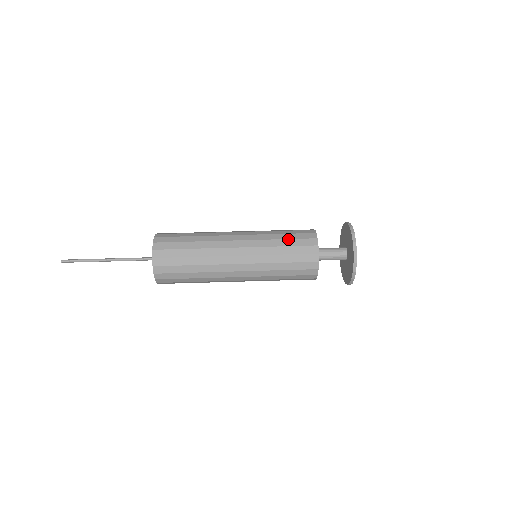
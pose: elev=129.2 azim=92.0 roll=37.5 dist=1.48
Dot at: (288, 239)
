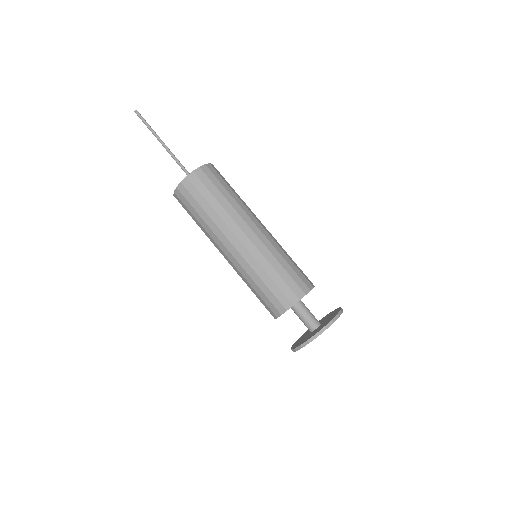
Dot at: (267, 287)
